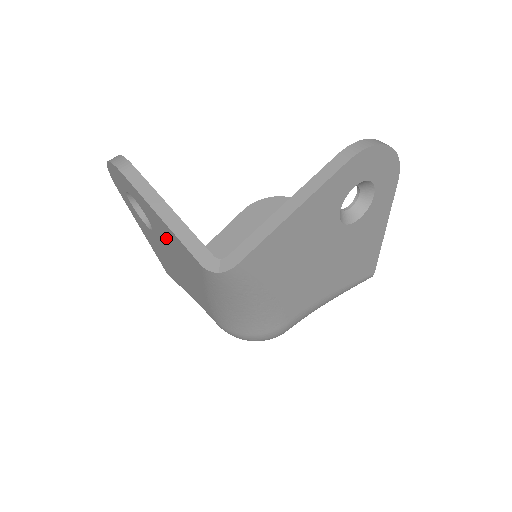
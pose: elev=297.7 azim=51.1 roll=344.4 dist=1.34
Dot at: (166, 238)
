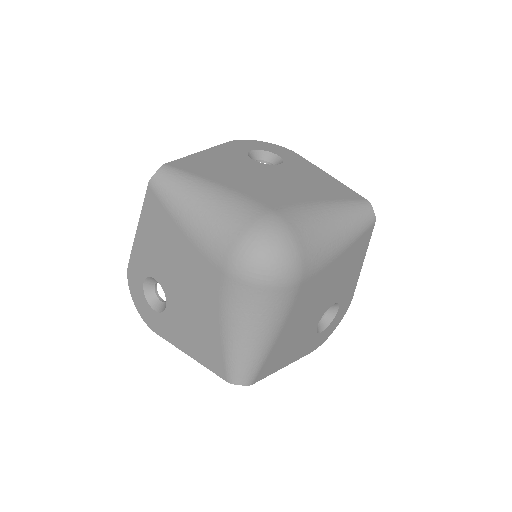
Dot at: (156, 252)
